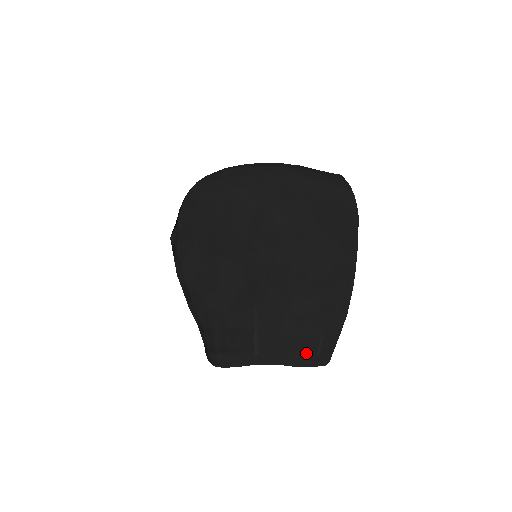
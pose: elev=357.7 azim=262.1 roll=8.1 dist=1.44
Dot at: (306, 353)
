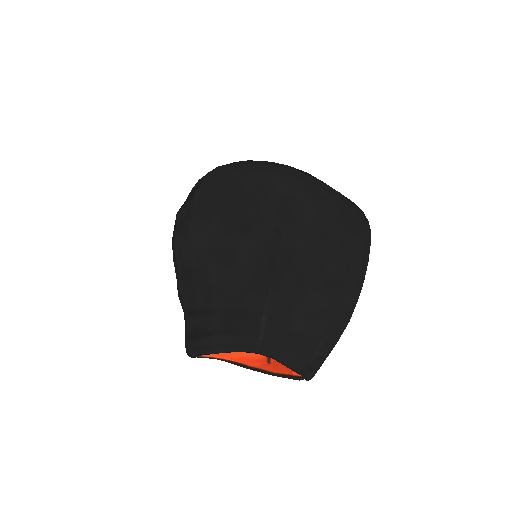
Dot at: (304, 354)
